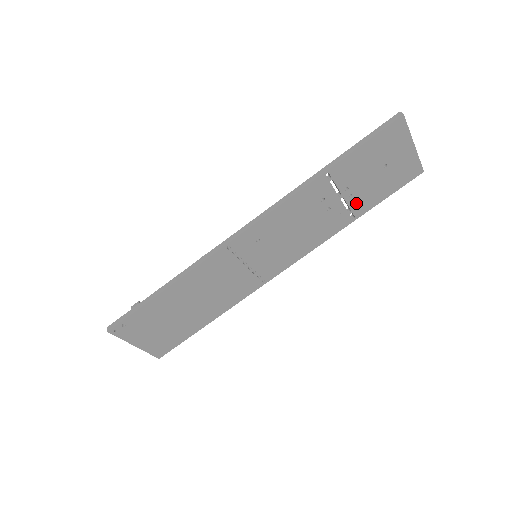
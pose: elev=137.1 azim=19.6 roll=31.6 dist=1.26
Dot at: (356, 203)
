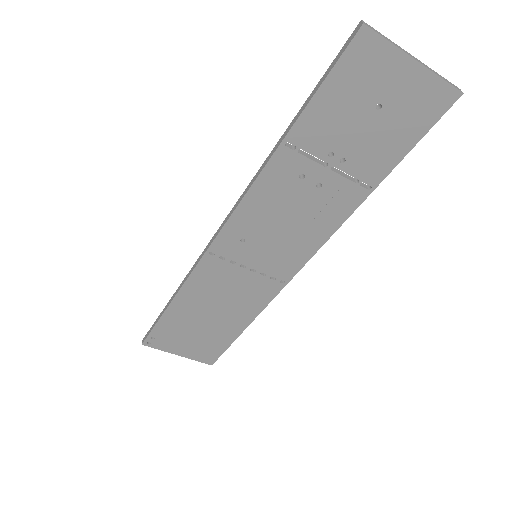
Dot at: (360, 168)
